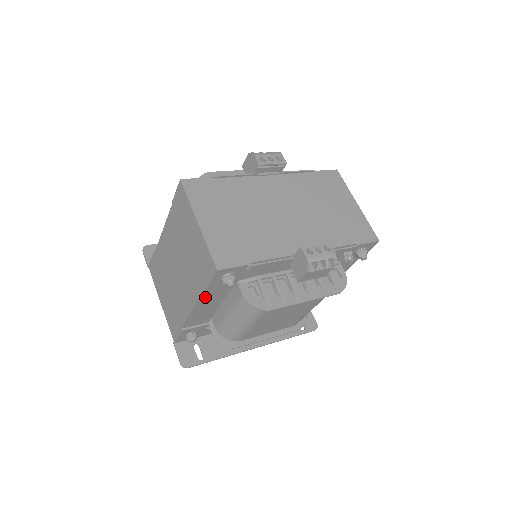
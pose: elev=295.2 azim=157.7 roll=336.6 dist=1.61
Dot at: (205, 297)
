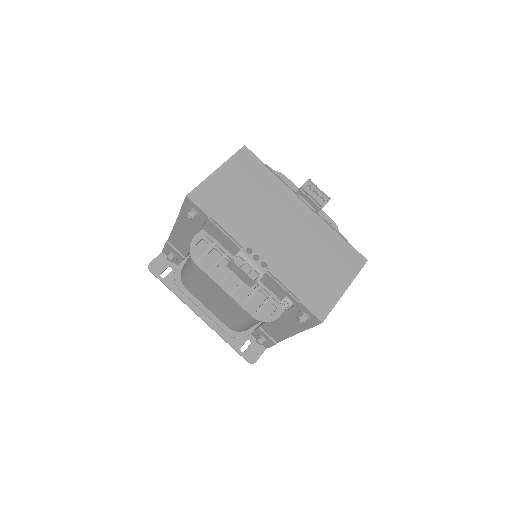
Dot at: (182, 221)
